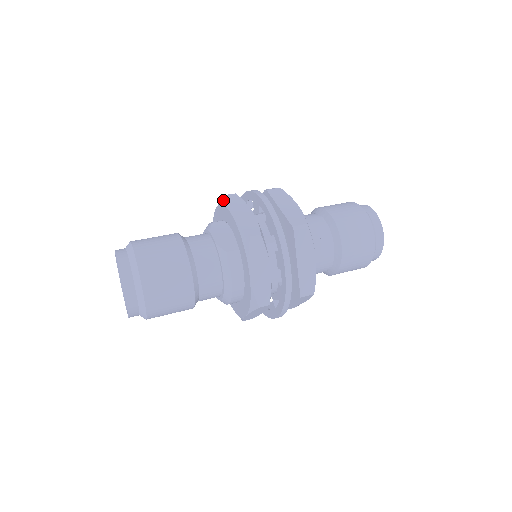
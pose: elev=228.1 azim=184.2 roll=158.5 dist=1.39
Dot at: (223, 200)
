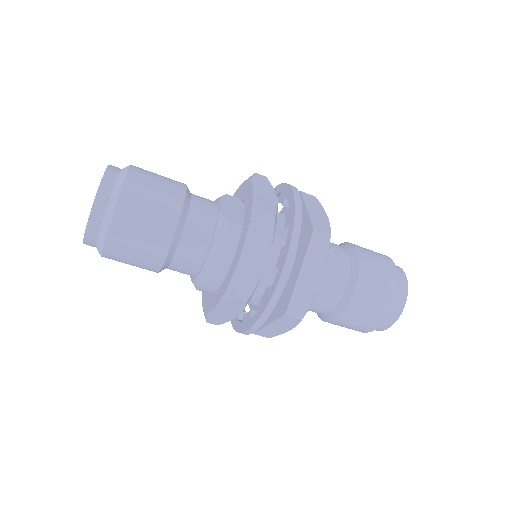
Dot at: (250, 177)
